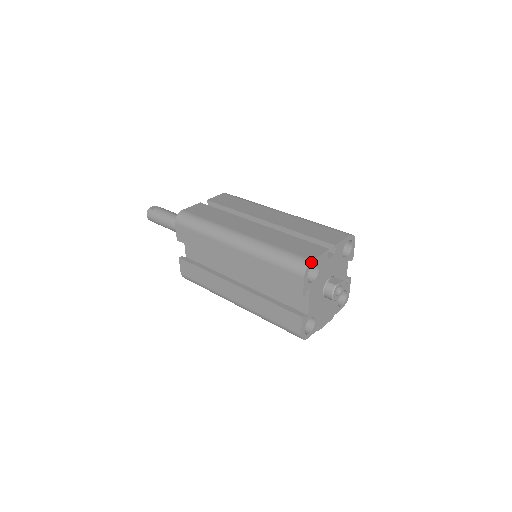
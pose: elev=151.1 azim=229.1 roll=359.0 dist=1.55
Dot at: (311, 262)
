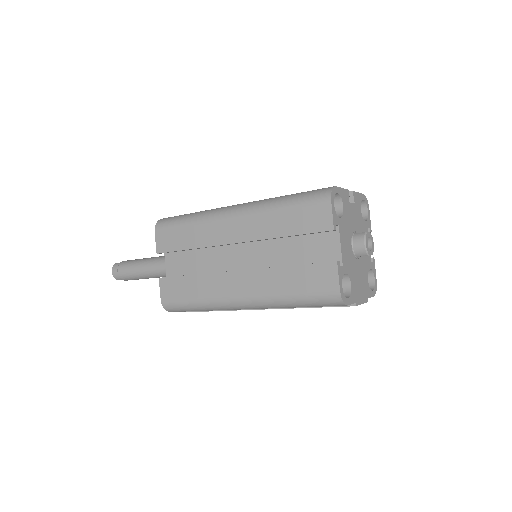
Dot at: (334, 187)
